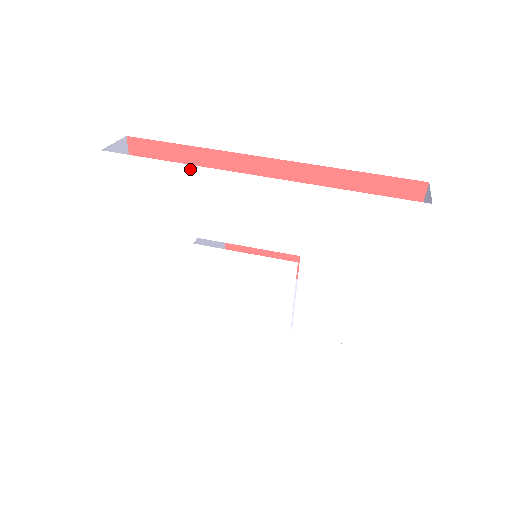
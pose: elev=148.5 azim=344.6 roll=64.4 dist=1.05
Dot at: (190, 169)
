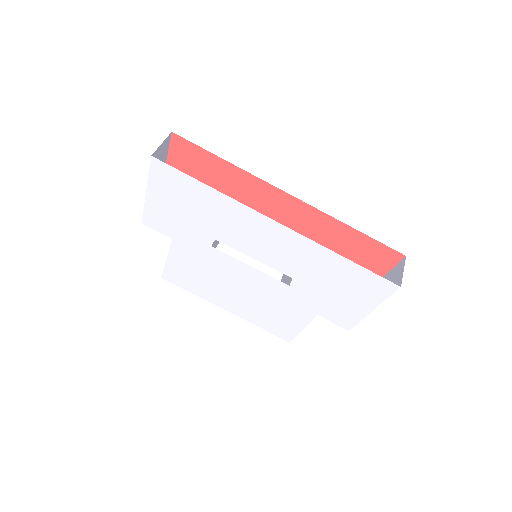
Dot at: (227, 198)
